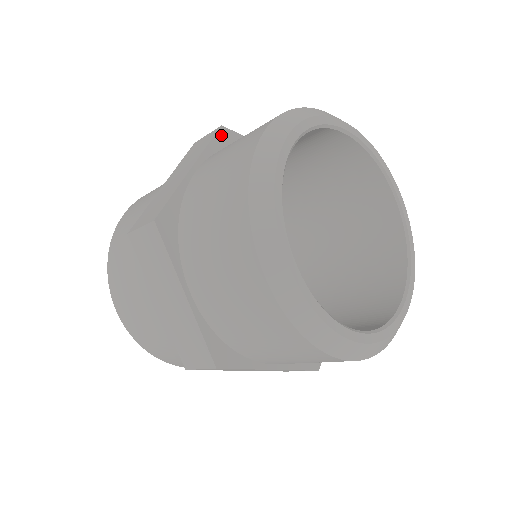
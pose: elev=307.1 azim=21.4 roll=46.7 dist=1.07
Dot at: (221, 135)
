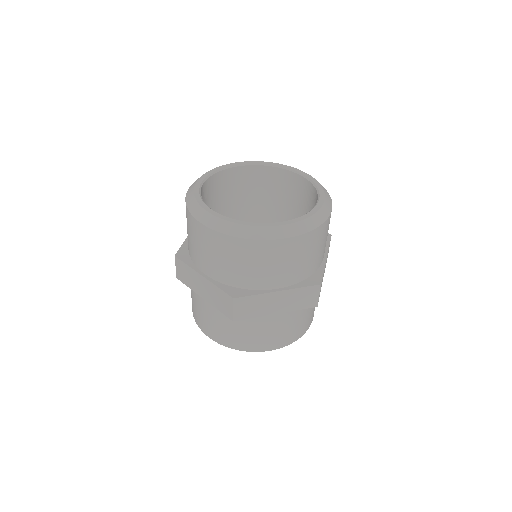
Dot at: occluded
